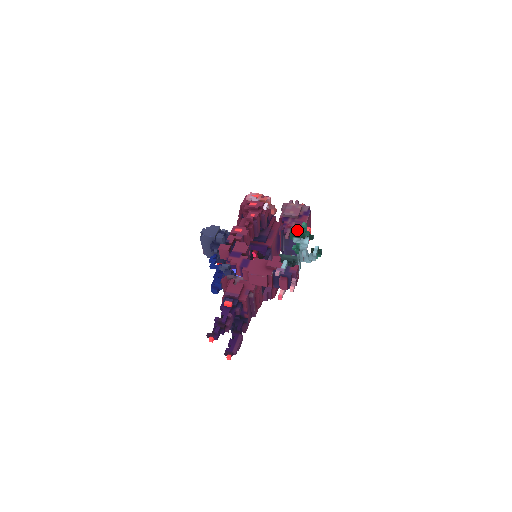
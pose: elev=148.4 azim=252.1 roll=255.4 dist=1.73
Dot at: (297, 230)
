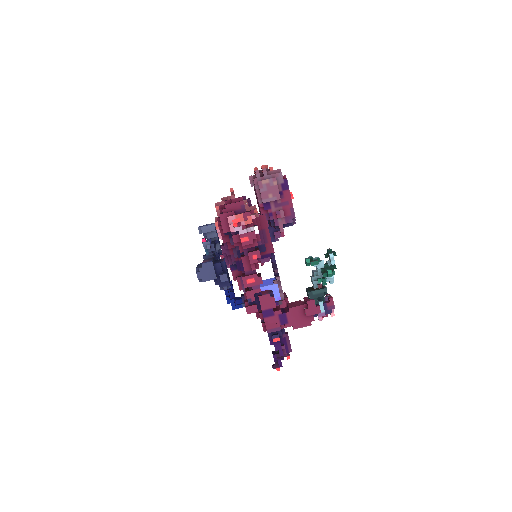
Dot at: (314, 262)
